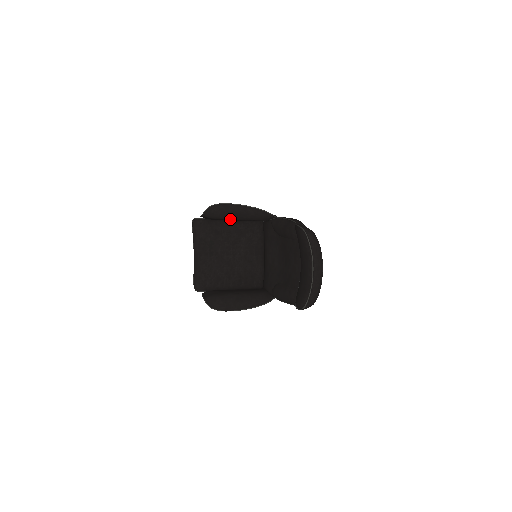
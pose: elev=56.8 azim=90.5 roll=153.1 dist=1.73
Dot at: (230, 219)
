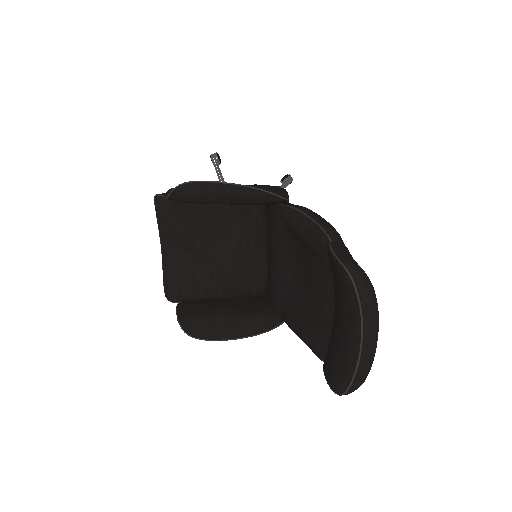
Dot at: (213, 203)
